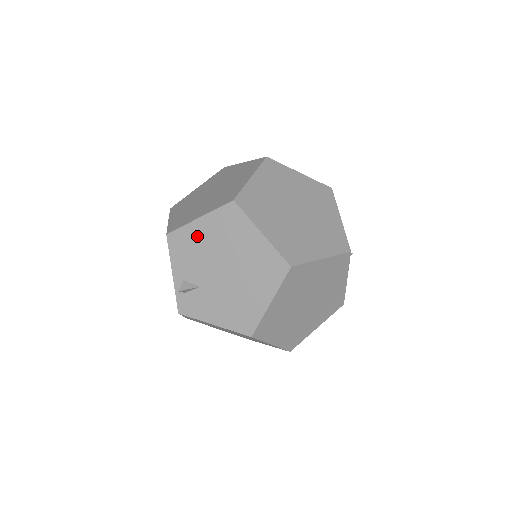
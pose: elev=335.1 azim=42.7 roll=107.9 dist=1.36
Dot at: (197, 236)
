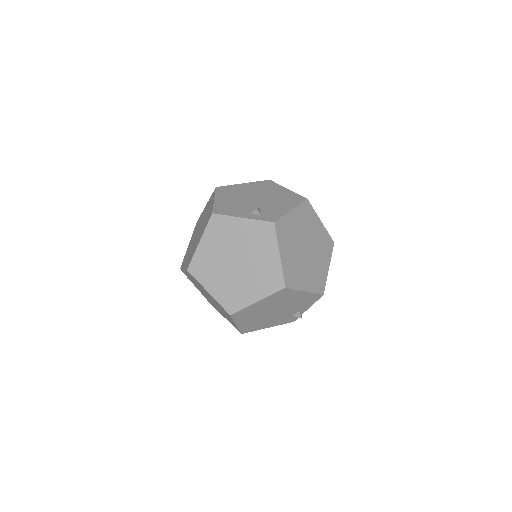
Dot at: (225, 202)
